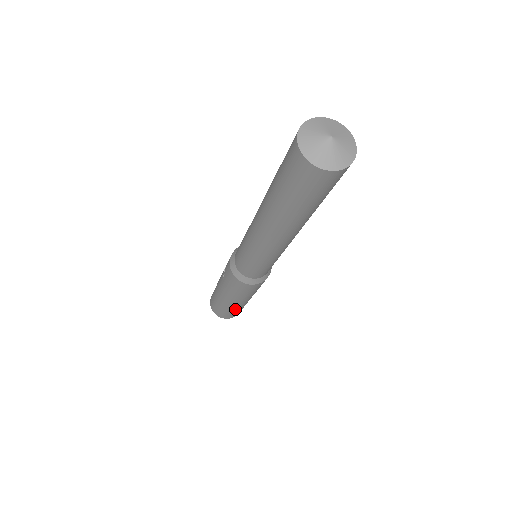
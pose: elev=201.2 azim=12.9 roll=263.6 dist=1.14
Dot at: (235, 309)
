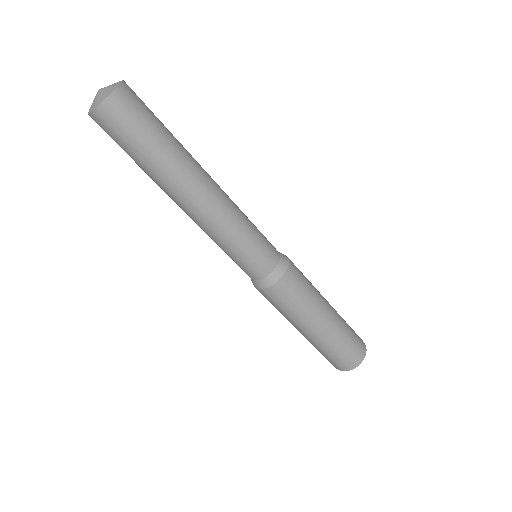
Dot at: (334, 341)
